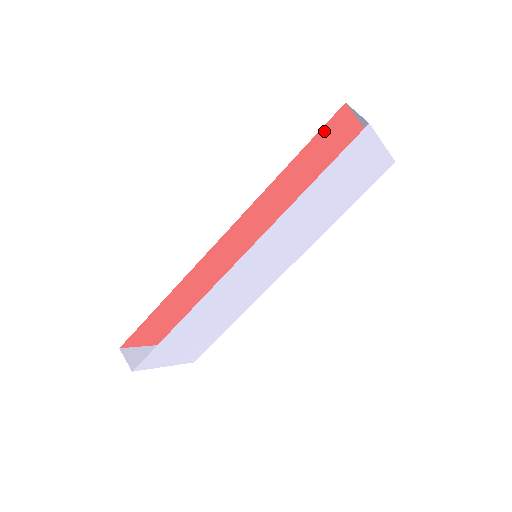
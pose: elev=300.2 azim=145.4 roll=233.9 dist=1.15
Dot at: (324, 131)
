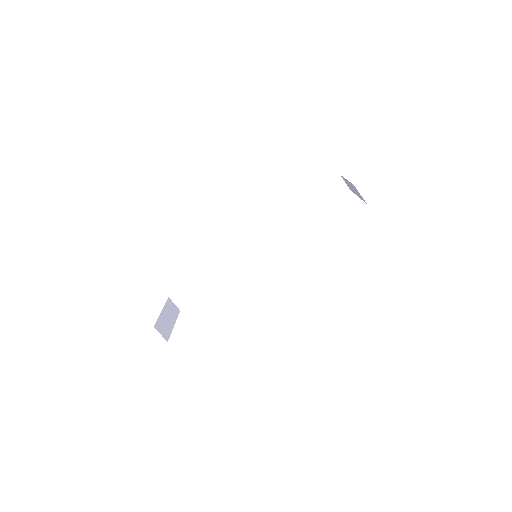
Dot at: occluded
